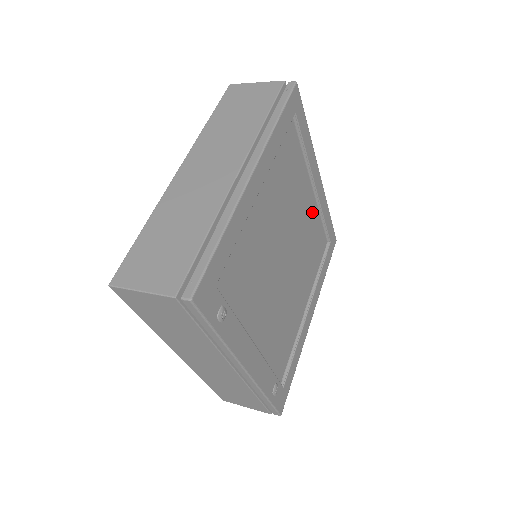
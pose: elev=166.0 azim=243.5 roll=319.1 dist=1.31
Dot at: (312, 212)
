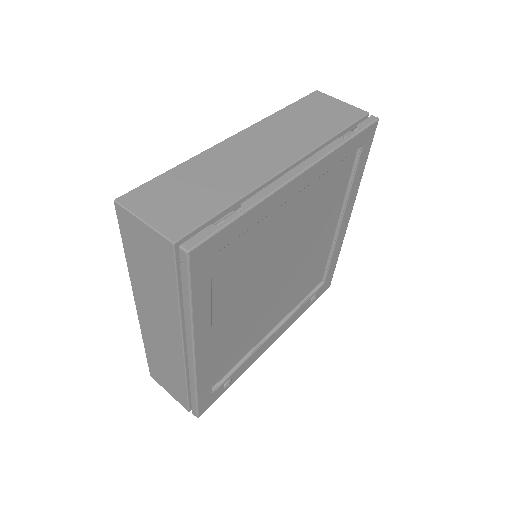
Dot at: (308, 194)
